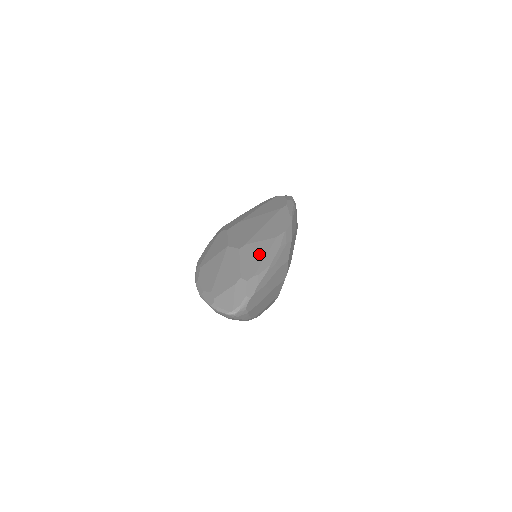
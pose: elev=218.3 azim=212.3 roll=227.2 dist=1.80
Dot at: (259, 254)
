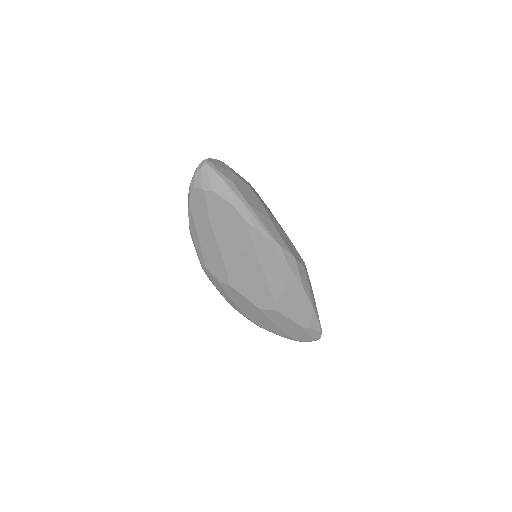
Dot at: (295, 304)
